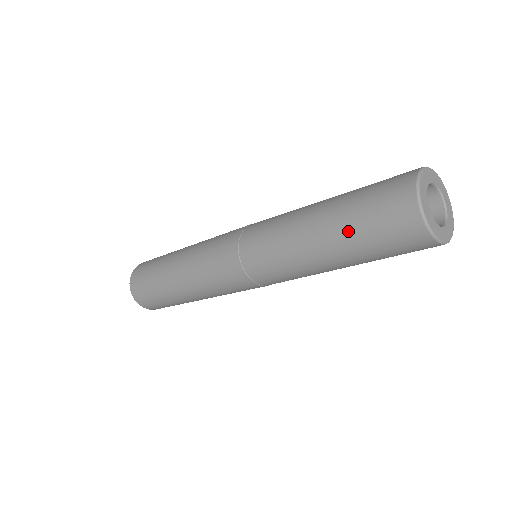
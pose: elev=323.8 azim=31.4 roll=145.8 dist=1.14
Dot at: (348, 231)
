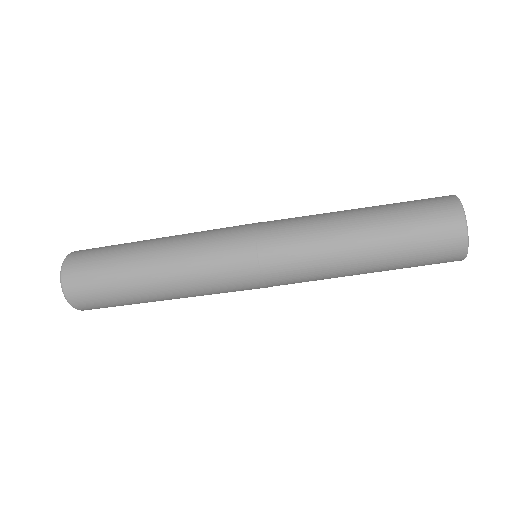
Dot at: (397, 264)
